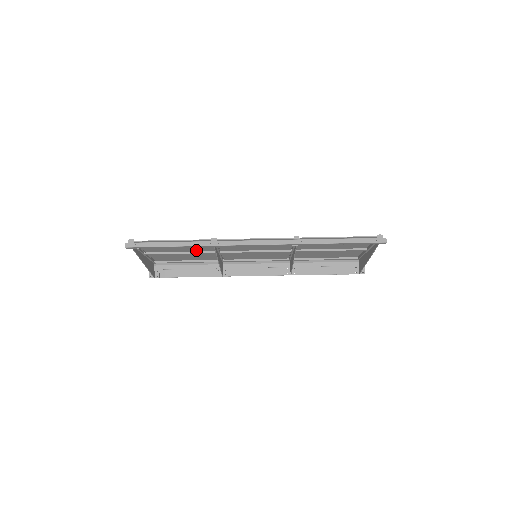
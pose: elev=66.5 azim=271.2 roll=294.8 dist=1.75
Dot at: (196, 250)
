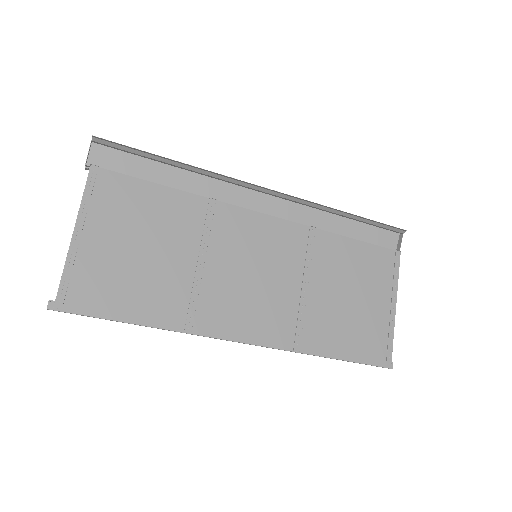
Dot at: (165, 263)
